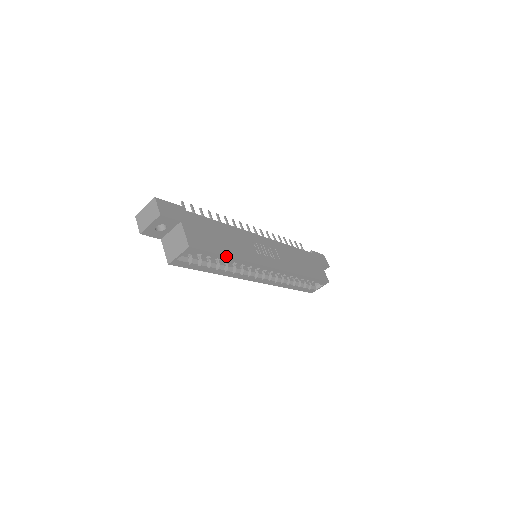
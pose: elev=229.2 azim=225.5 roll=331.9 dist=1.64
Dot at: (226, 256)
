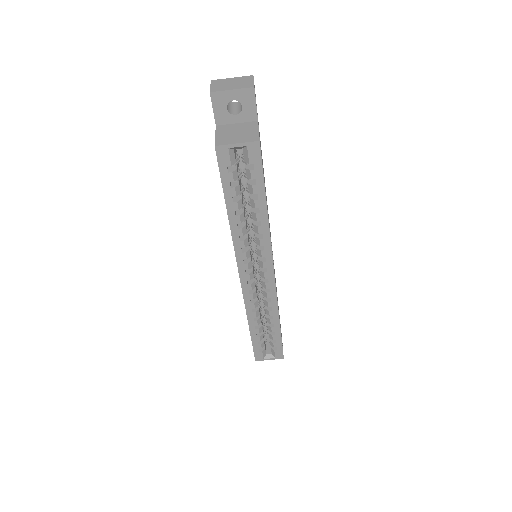
Dot at: (266, 201)
